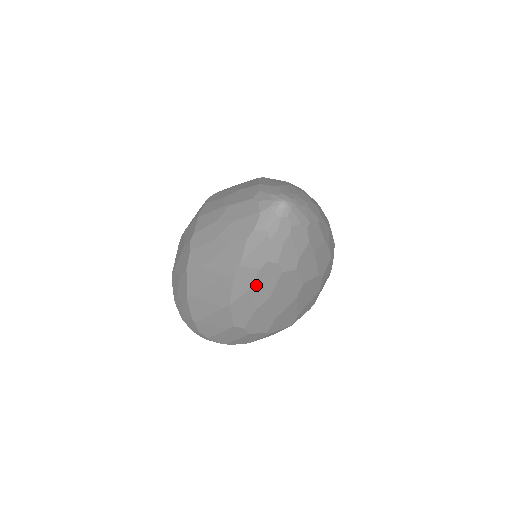
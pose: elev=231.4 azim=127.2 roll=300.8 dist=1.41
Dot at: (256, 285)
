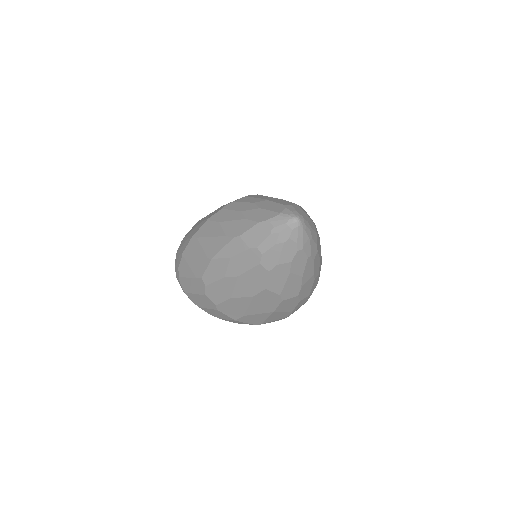
Dot at: (238, 258)
